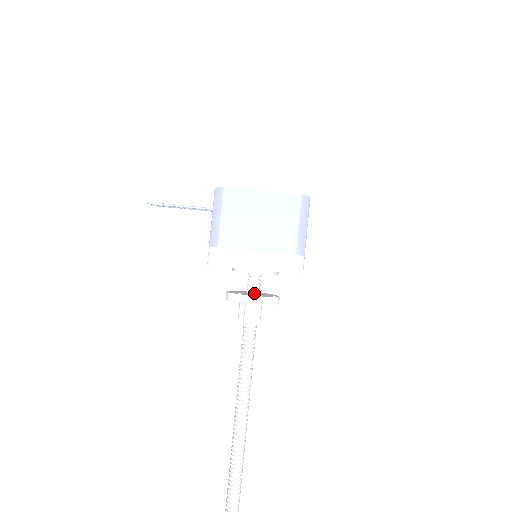
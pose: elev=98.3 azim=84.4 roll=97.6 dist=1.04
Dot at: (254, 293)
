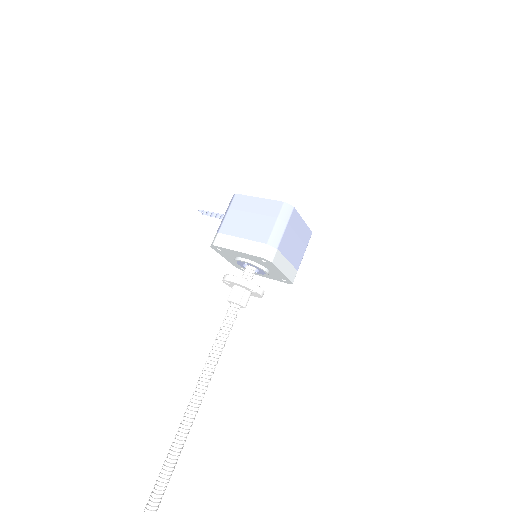
Dot at: occluded
